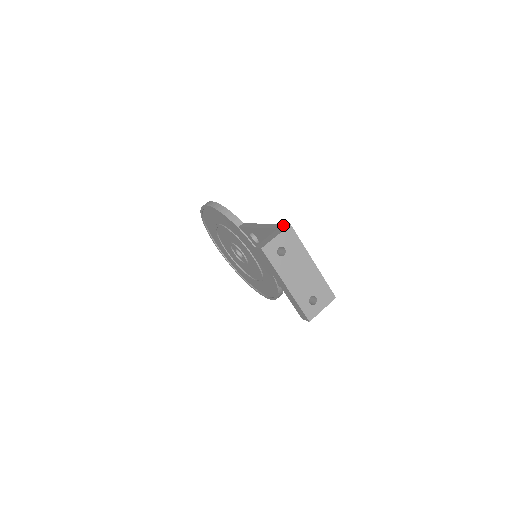
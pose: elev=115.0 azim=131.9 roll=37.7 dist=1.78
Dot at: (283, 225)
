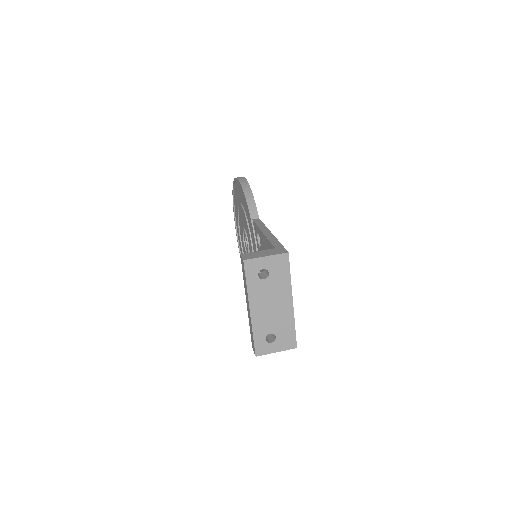
Dot at: (282, 248)
